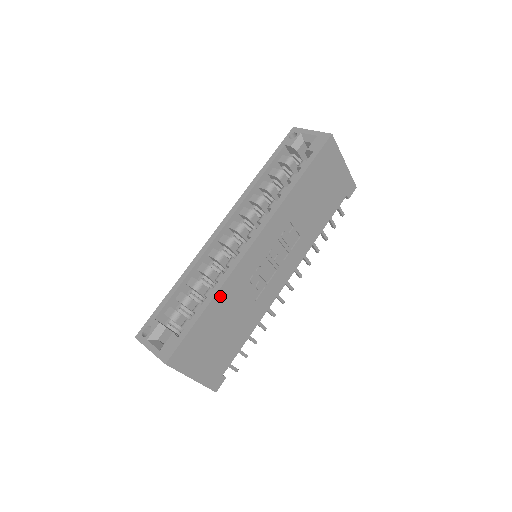
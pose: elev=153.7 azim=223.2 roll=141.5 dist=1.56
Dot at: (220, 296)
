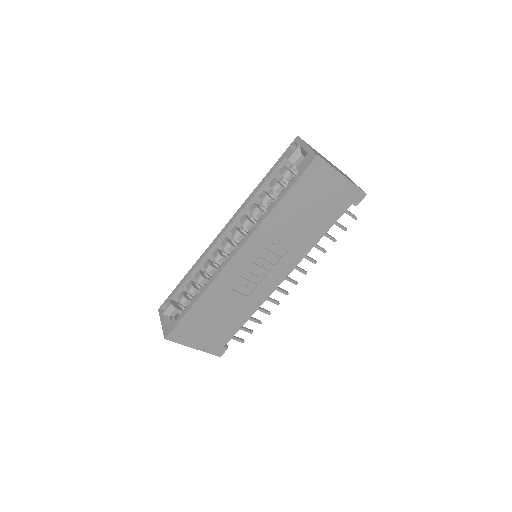
Dot at: (207, 295)
